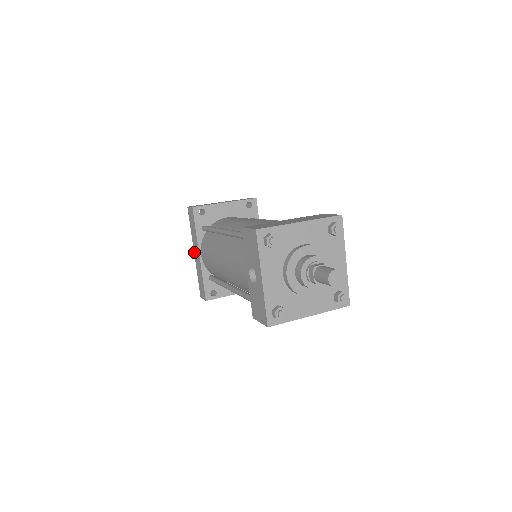
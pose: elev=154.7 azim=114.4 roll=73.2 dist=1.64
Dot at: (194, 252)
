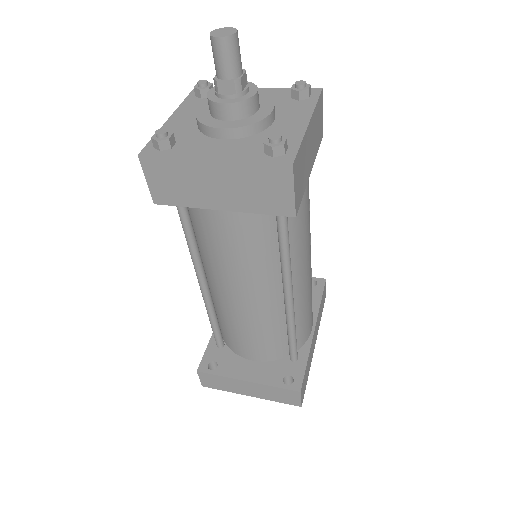
Dot at: occluded
